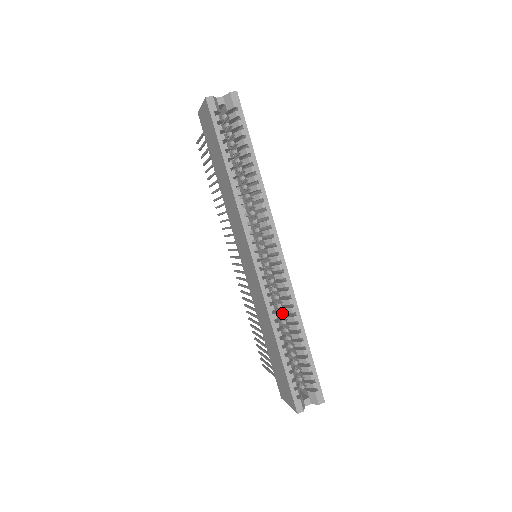
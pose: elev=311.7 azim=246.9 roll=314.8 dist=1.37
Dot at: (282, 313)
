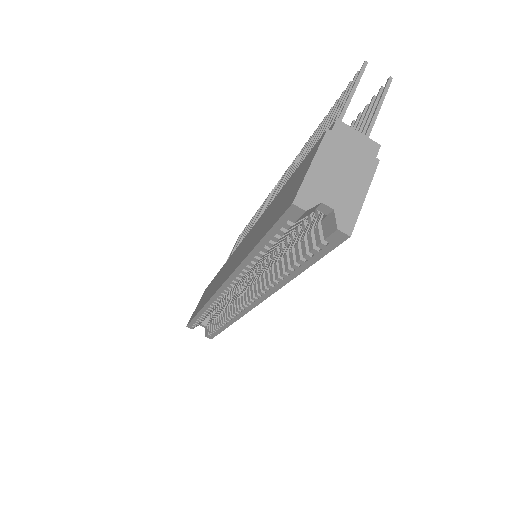
Dot at: (229, 301)
